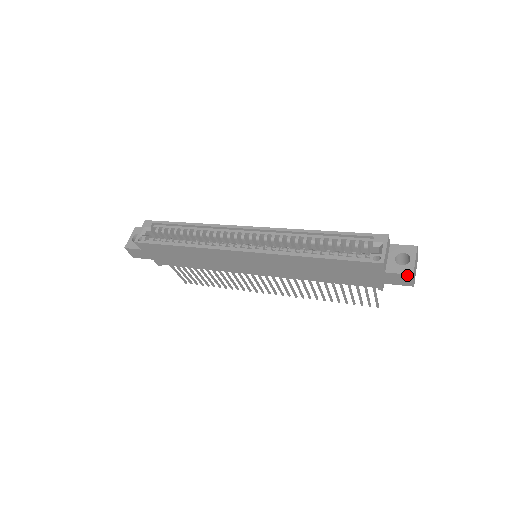
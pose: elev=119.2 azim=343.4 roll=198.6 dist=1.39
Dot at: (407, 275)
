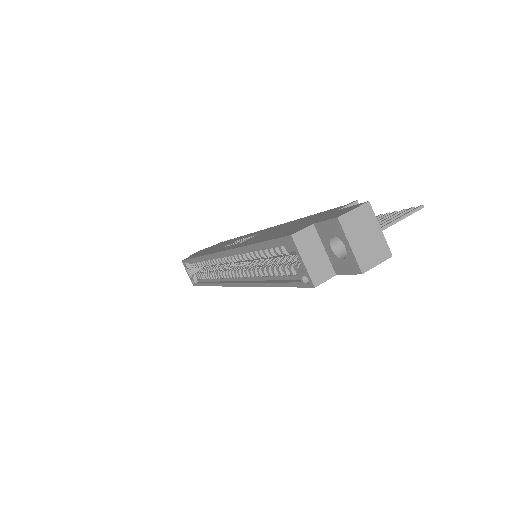
Dot at: (358, 273)
